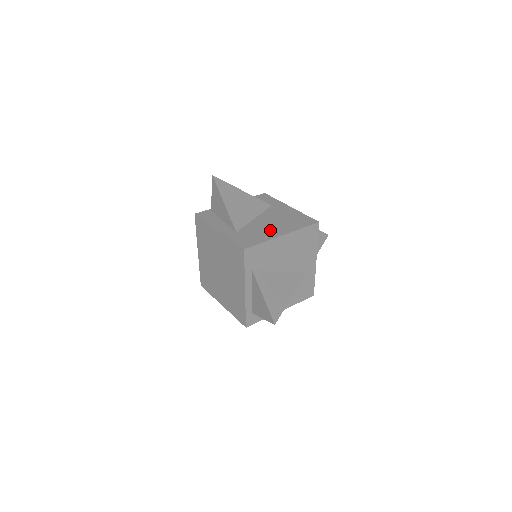
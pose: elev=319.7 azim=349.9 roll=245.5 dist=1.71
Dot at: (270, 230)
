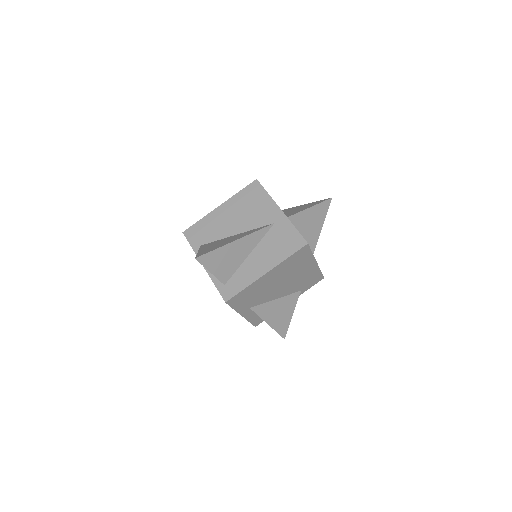
Dot at: occluded
